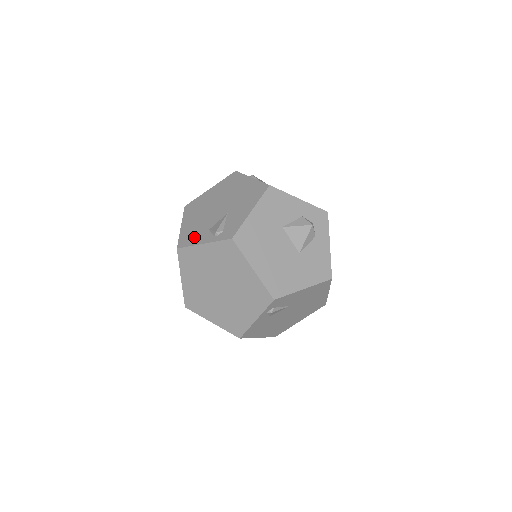
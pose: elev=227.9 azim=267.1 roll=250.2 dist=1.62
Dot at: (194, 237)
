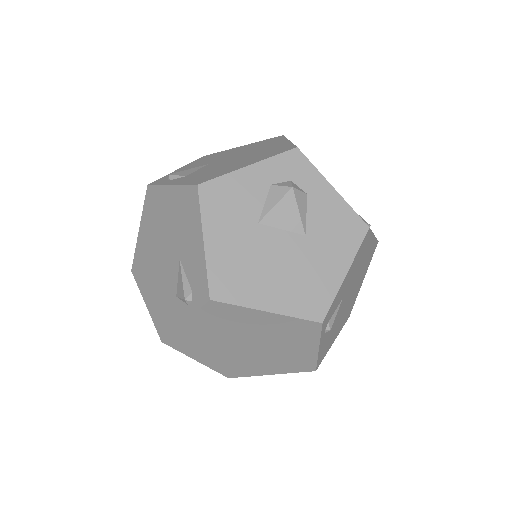
Dot at: (168, 316)
